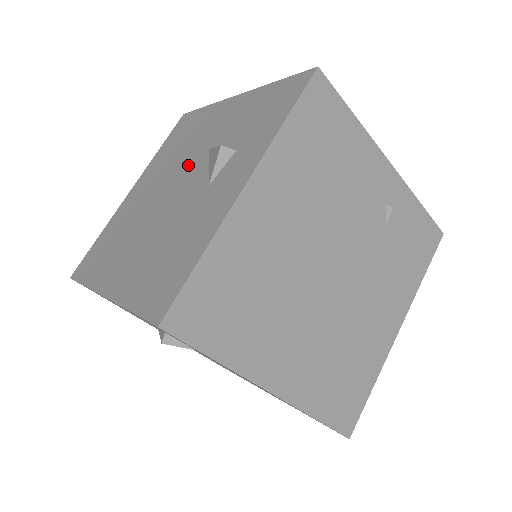
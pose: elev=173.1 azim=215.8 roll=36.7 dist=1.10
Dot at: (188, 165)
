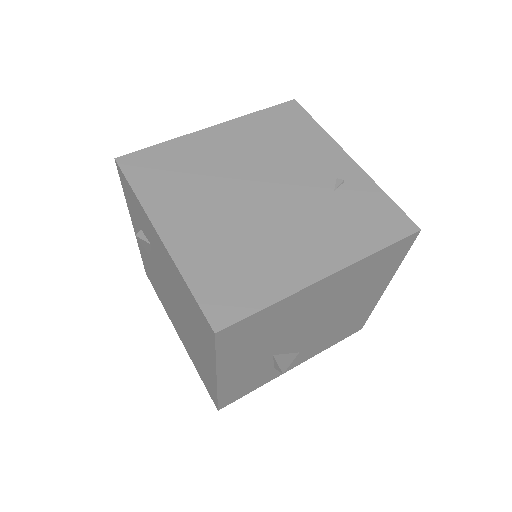
Dot at: occluded
